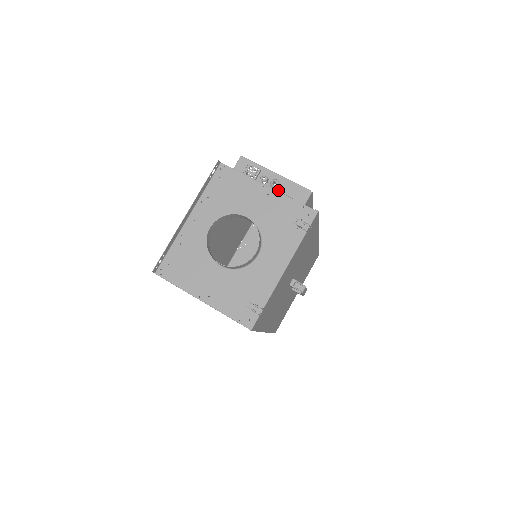
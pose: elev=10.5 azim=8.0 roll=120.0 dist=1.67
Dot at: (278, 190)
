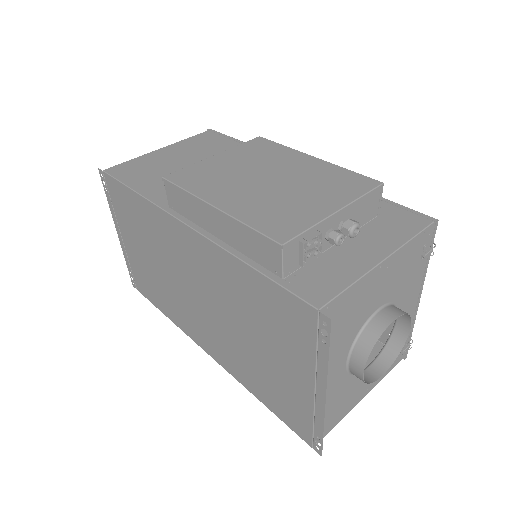
Dot at: occluded
